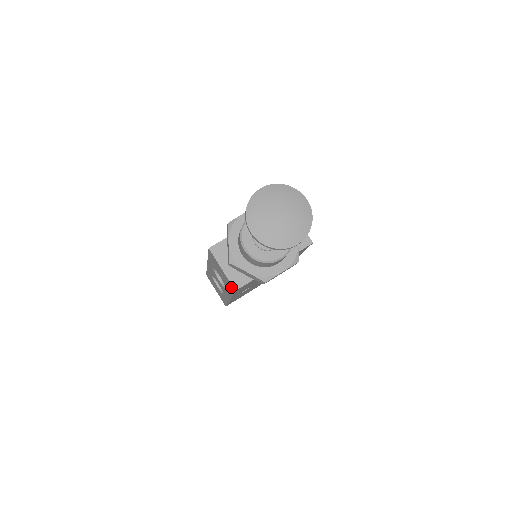
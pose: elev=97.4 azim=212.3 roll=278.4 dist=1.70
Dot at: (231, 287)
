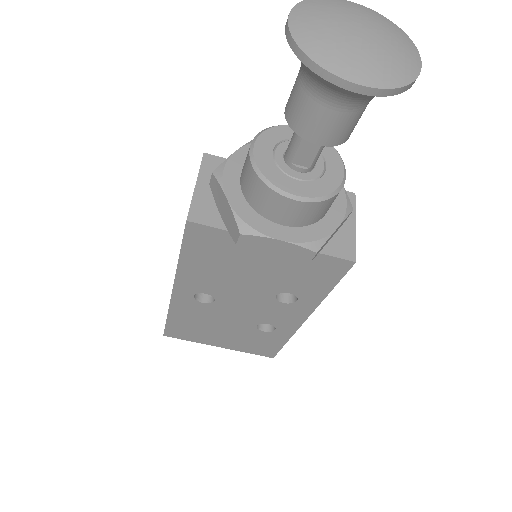
Dot at: occluded
